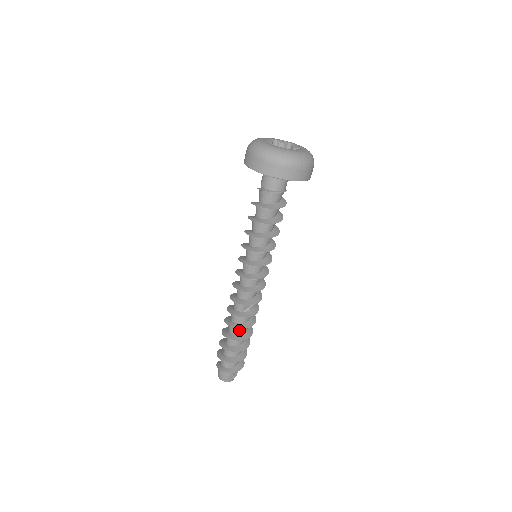
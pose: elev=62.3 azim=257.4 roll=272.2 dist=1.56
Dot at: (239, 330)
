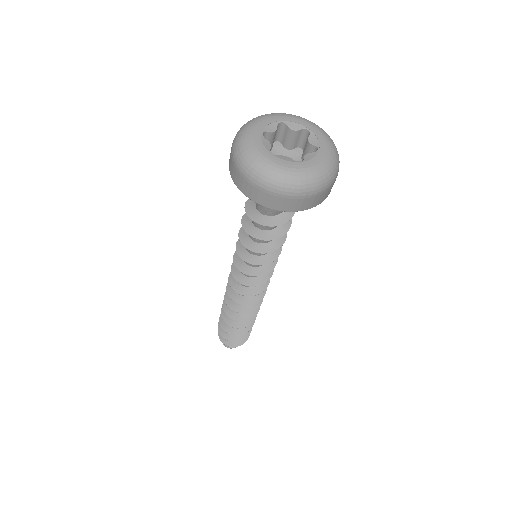
Dot at: occluded
